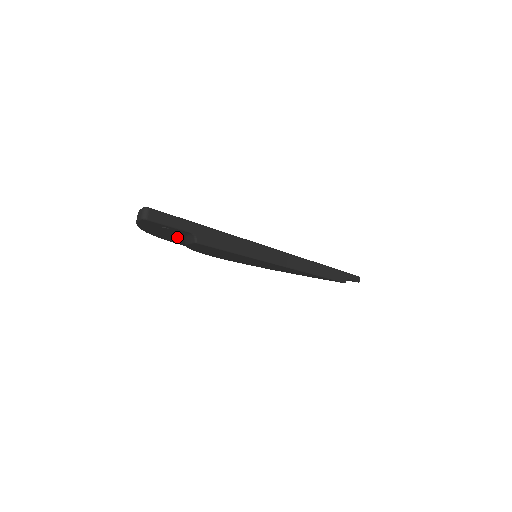
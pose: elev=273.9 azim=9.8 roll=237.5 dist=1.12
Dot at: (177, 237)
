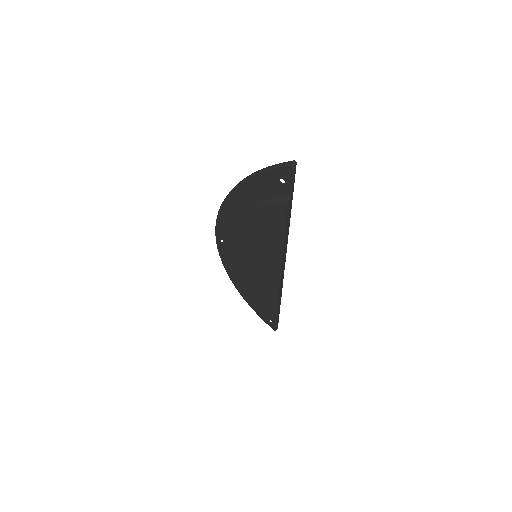
Dot at: (253, 201)
